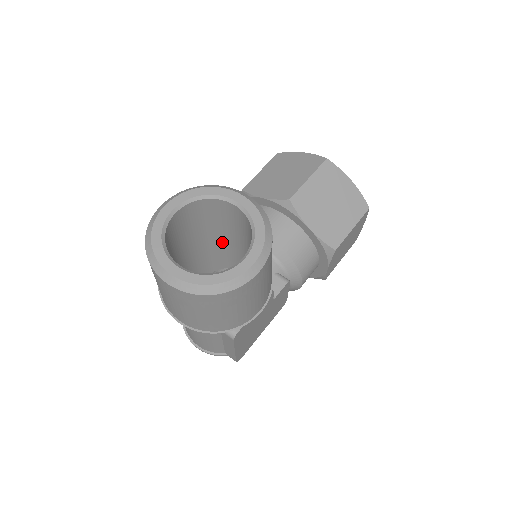
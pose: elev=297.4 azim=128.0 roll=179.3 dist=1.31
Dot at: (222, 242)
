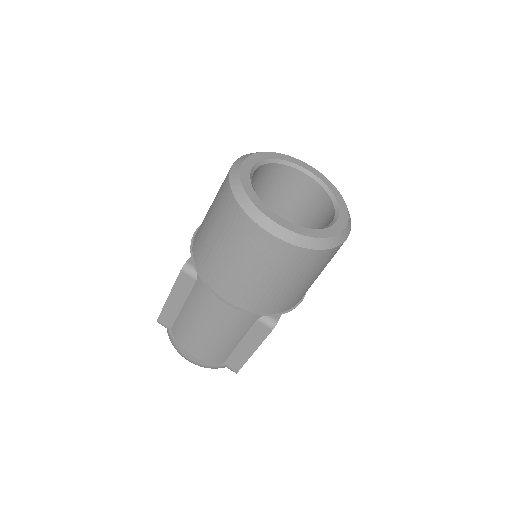
Dot at: occluded
